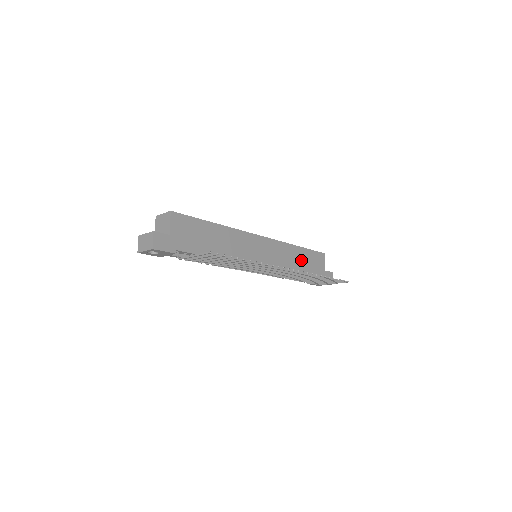
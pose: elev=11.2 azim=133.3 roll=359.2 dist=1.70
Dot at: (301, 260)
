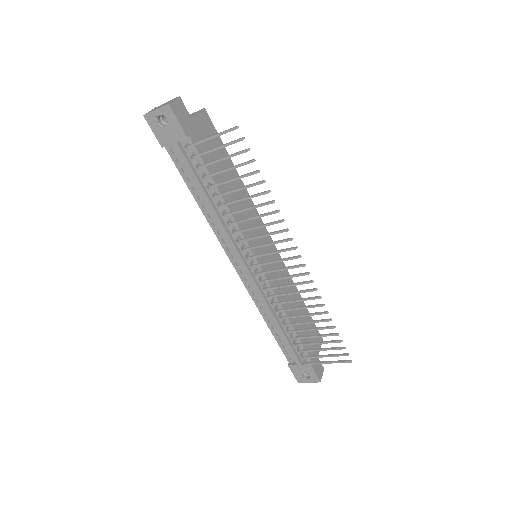
Dot at: (299, 313)
